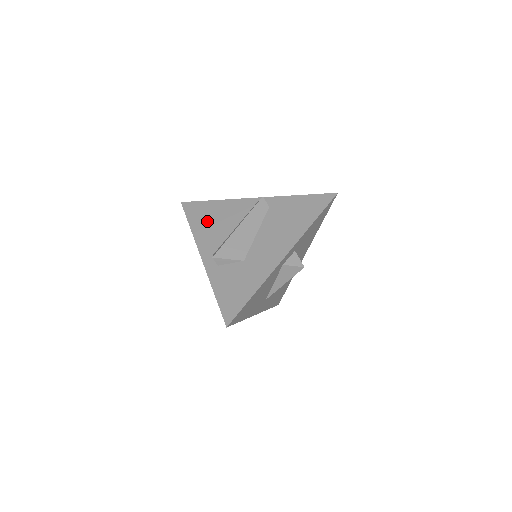
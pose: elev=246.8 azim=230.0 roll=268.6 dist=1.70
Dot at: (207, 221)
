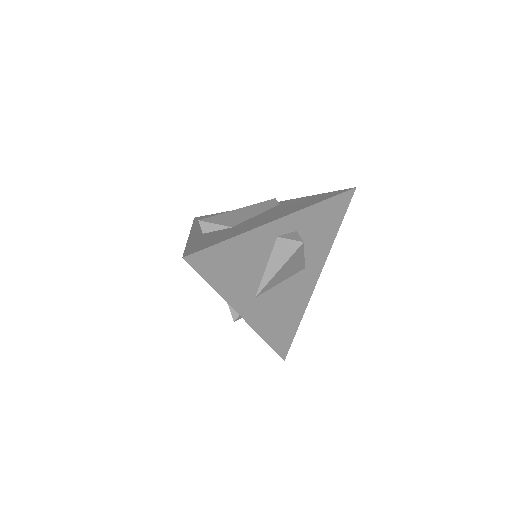
Dot at: occluded
